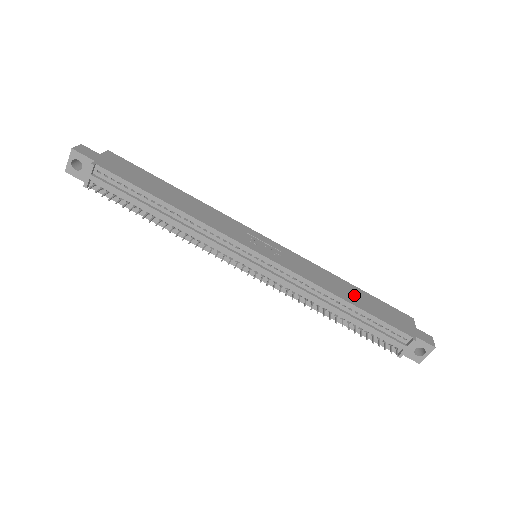
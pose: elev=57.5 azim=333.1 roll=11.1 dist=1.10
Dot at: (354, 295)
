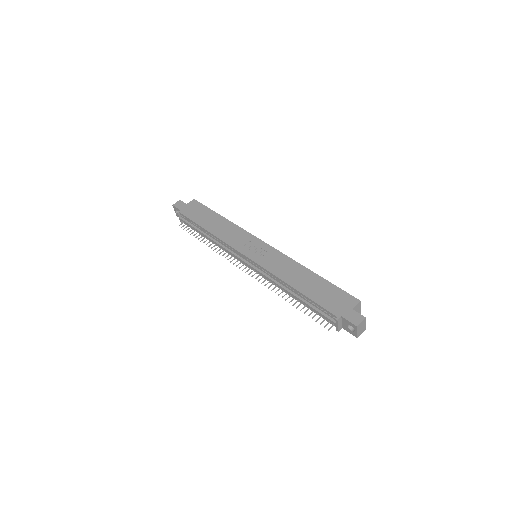
Dot at: (307, 282)
